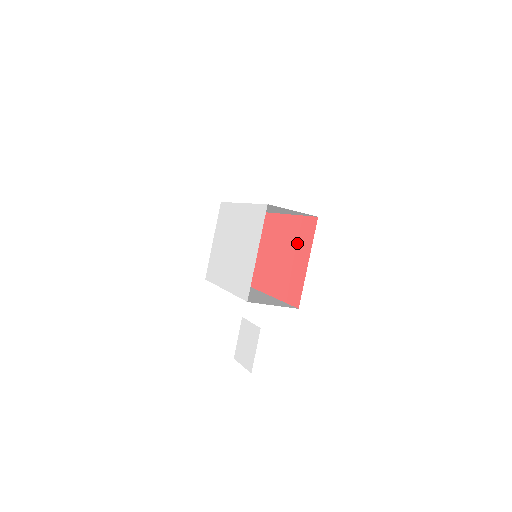
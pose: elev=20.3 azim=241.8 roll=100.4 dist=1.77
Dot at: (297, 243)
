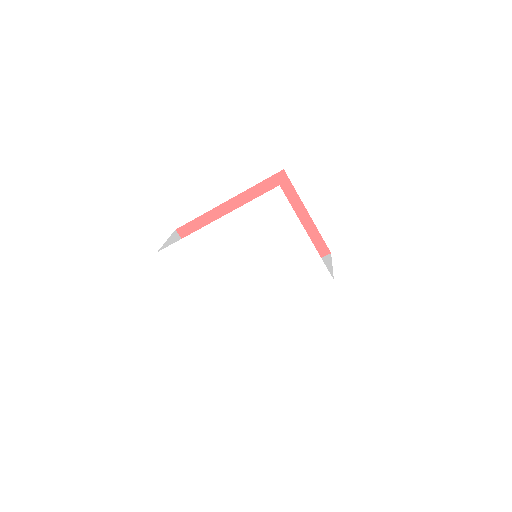
Dot at: occluded
